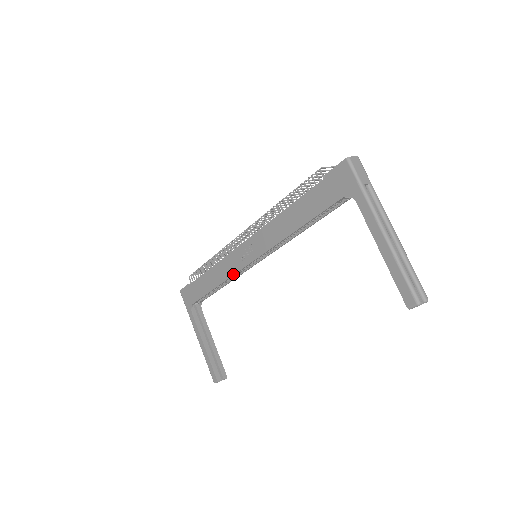
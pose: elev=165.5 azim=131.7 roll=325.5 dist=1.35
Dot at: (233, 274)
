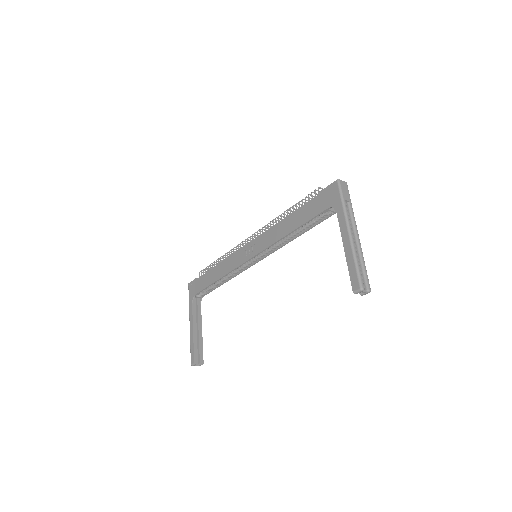
Dot at: (234, 268)
